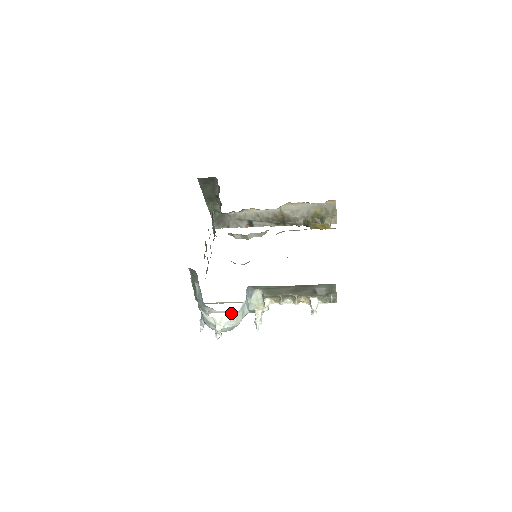
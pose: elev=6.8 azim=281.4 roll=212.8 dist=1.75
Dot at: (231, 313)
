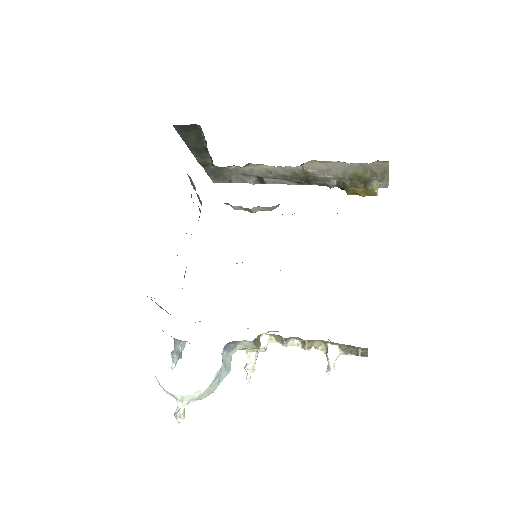
Dot at: occluded
